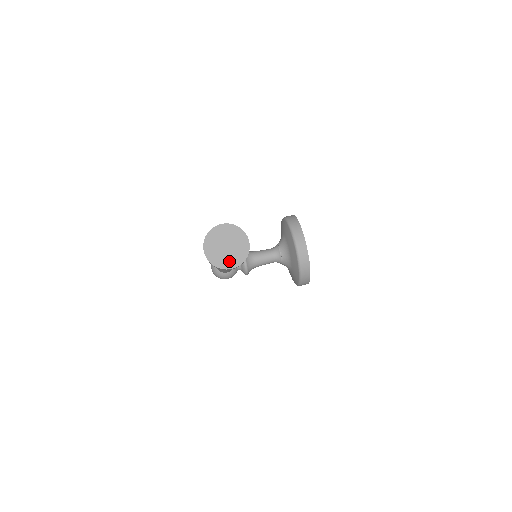
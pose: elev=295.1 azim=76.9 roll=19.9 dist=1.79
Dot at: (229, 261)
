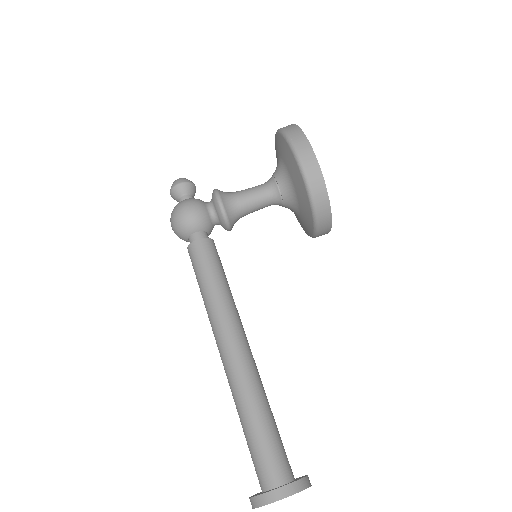
Dot at: occluded
